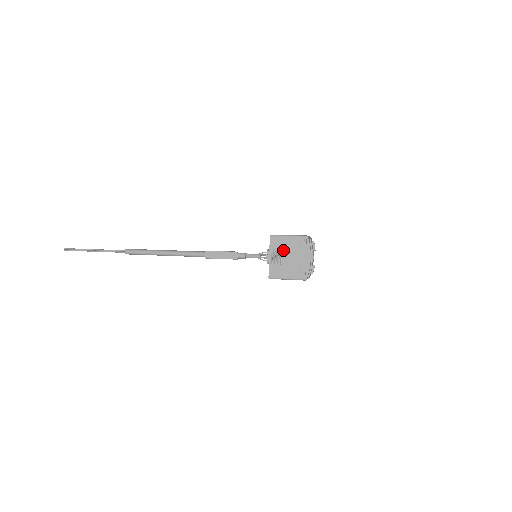
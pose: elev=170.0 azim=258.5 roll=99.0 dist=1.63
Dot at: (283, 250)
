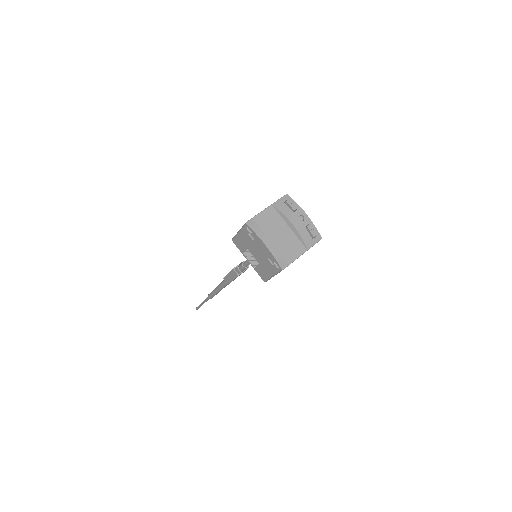
Dot at: (247, 249)
